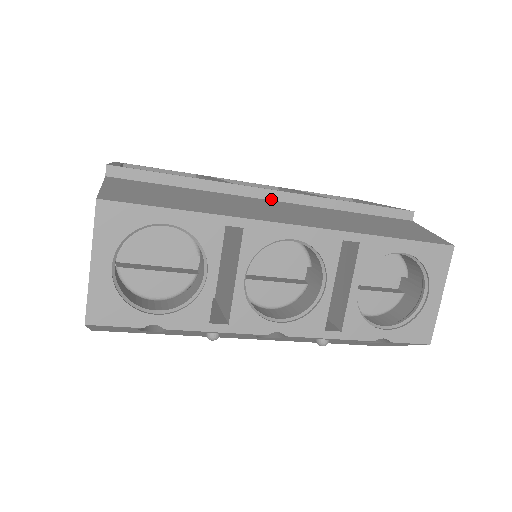
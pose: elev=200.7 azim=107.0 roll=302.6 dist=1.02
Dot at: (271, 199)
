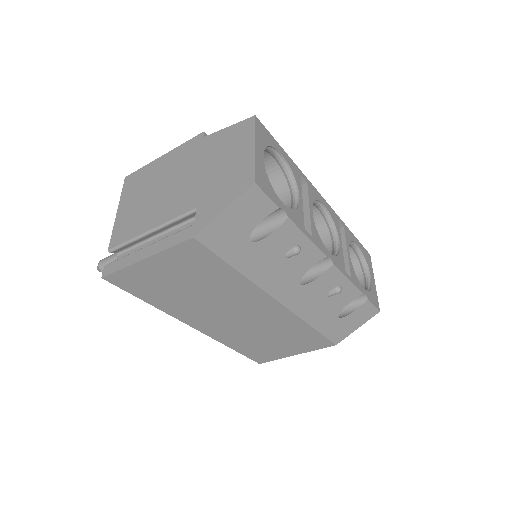
Dot at: occluded
